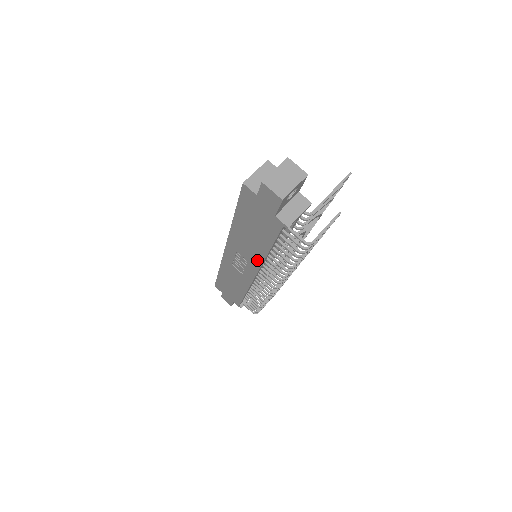
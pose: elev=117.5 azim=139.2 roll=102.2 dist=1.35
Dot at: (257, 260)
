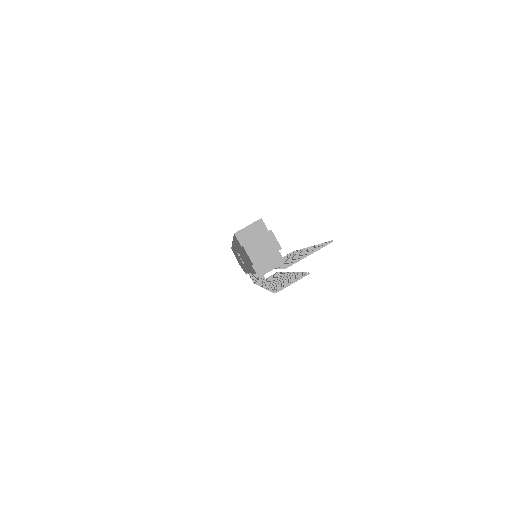
Dot at: (248, 269)
